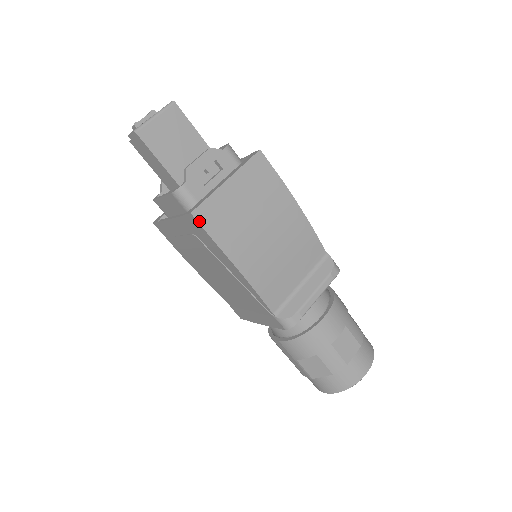
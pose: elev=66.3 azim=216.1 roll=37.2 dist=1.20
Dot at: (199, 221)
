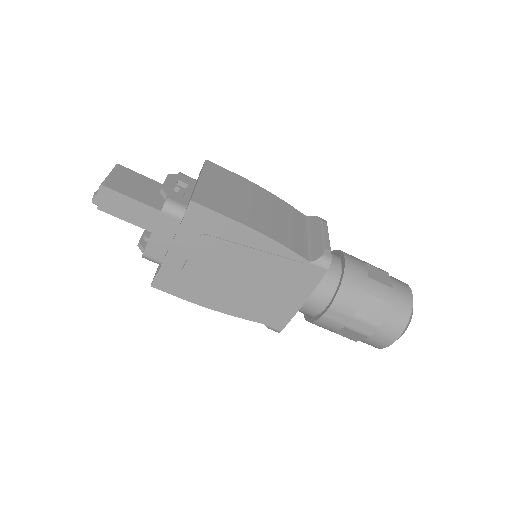
Dot at: (201, 204)
